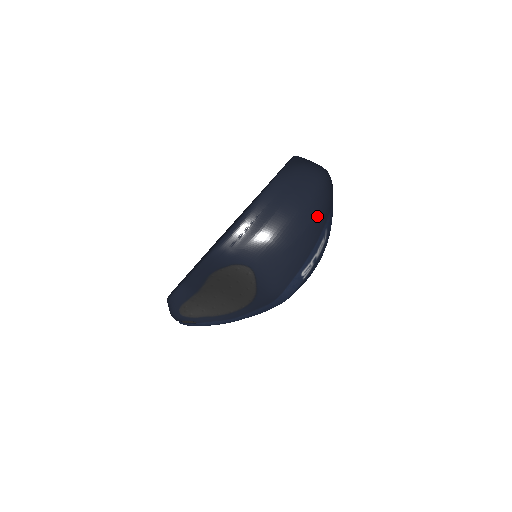
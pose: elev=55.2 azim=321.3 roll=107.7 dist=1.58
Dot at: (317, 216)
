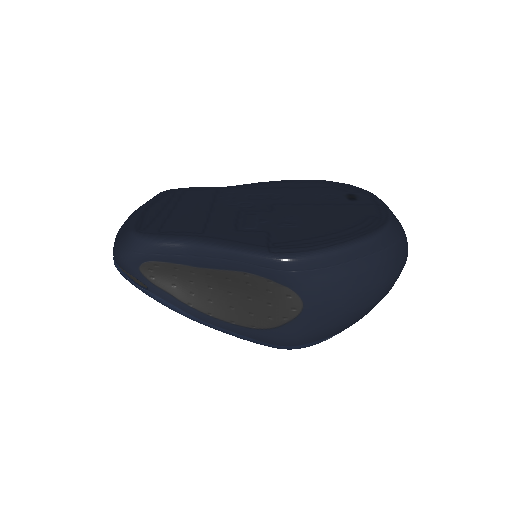
Dot at: occluded
